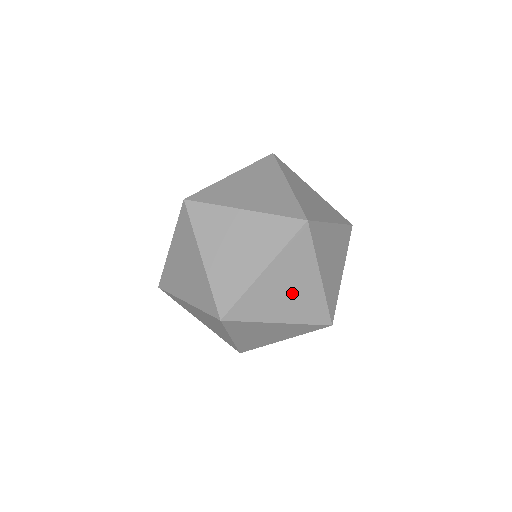
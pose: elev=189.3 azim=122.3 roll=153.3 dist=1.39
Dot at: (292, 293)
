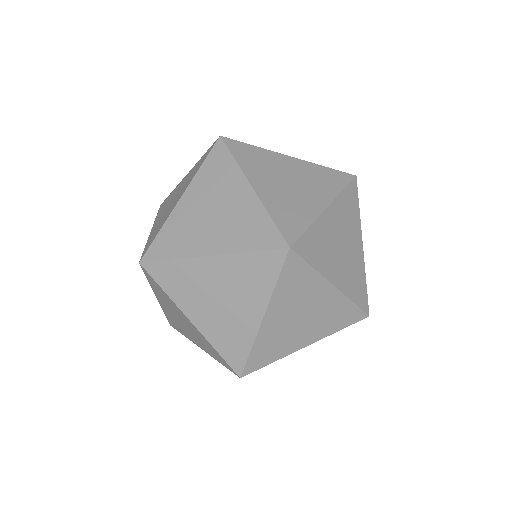
Dot at: (219, 215)
